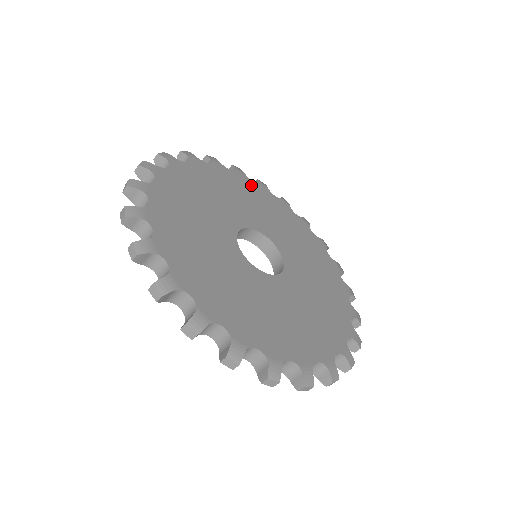
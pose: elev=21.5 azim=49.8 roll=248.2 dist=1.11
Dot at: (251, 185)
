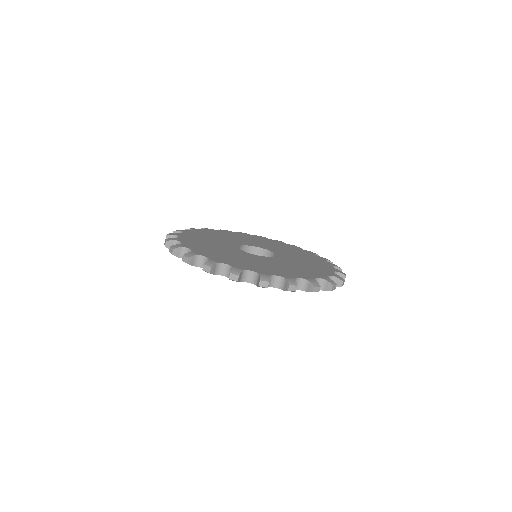
Dot at: (268, 240)
